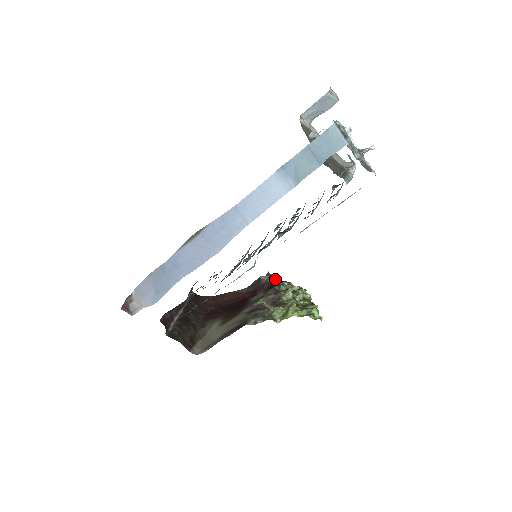
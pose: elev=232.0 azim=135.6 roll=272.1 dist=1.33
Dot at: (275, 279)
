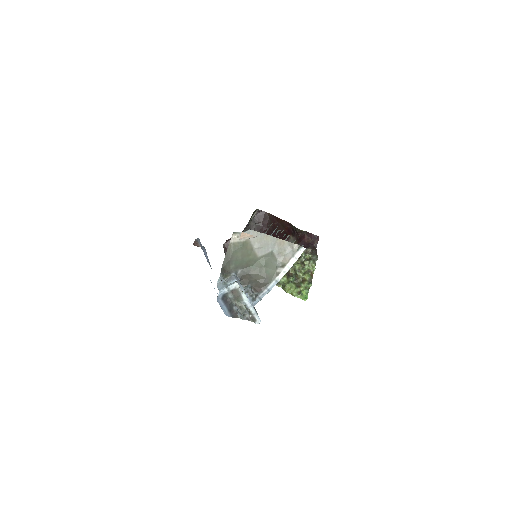
Dot at: (306, 232)
